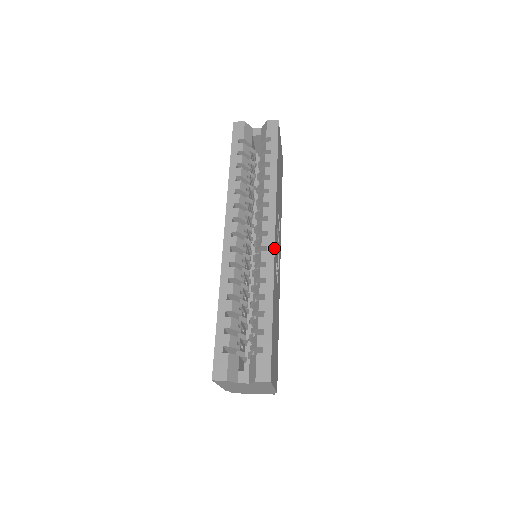
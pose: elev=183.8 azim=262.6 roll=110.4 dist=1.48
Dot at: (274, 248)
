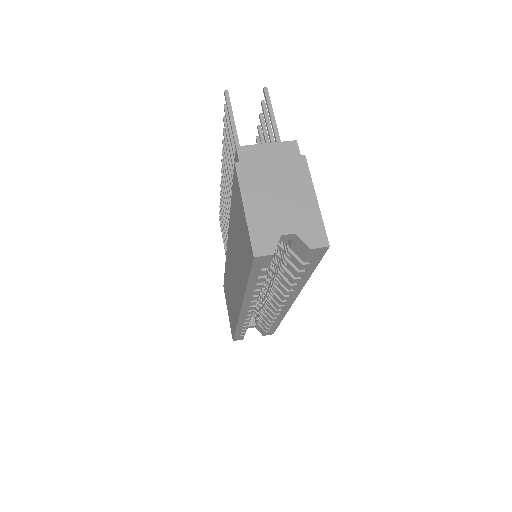
Dot at: occluded
